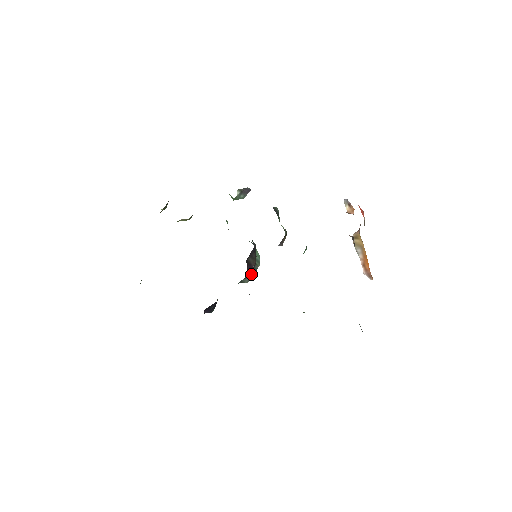
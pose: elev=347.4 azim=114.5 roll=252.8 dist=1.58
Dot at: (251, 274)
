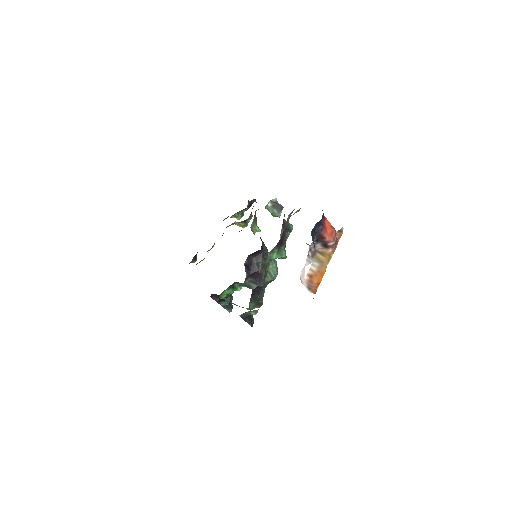
Dot at: occluded
